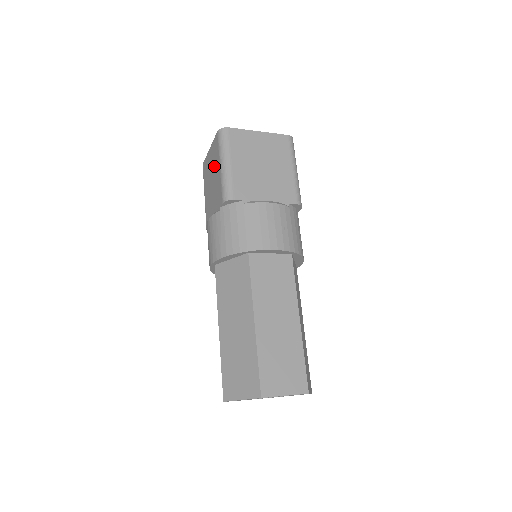
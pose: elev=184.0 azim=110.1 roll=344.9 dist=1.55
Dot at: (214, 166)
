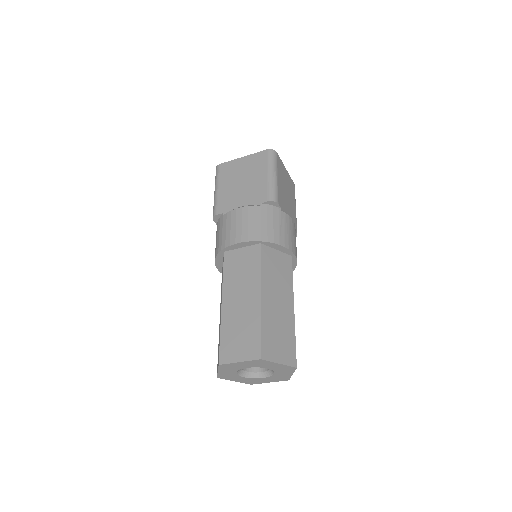
Dot at: occluded
